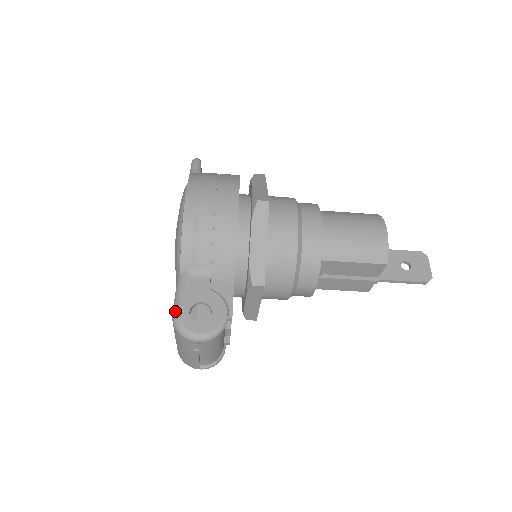
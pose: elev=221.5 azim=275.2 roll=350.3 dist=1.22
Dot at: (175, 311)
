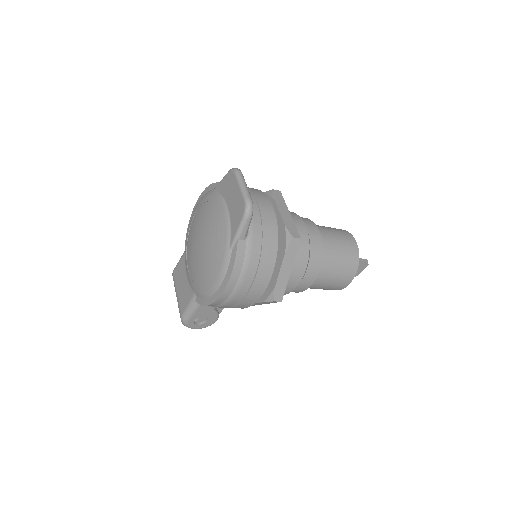
Dot at: (185, 319)
